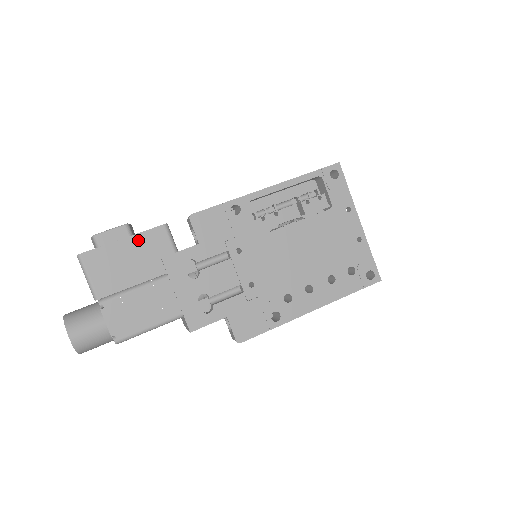
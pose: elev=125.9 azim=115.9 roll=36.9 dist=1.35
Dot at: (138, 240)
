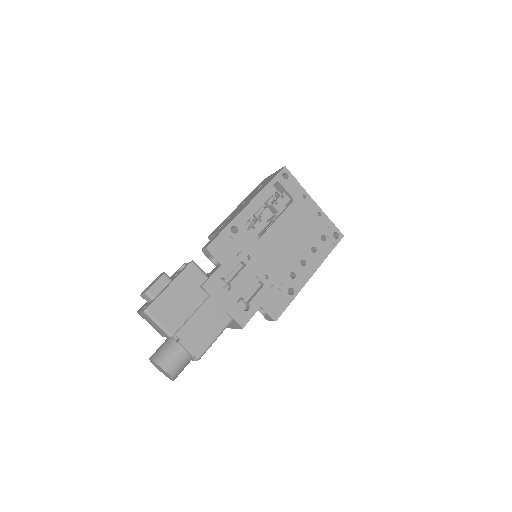
Dot at: (180, 281)
